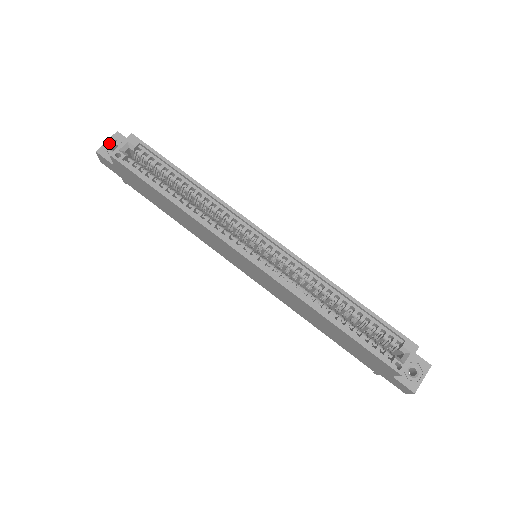
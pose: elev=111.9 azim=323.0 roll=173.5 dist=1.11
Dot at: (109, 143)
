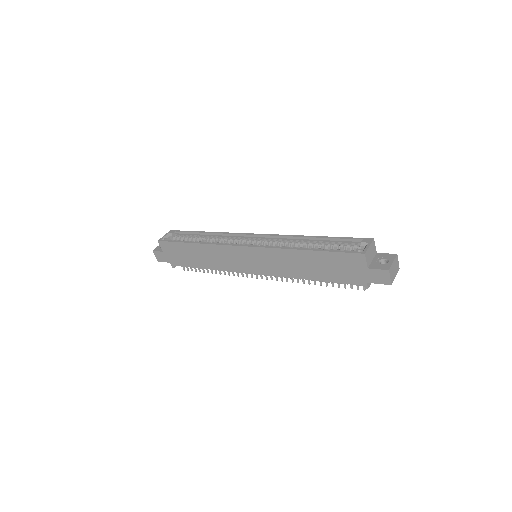
Dot at: occluded
